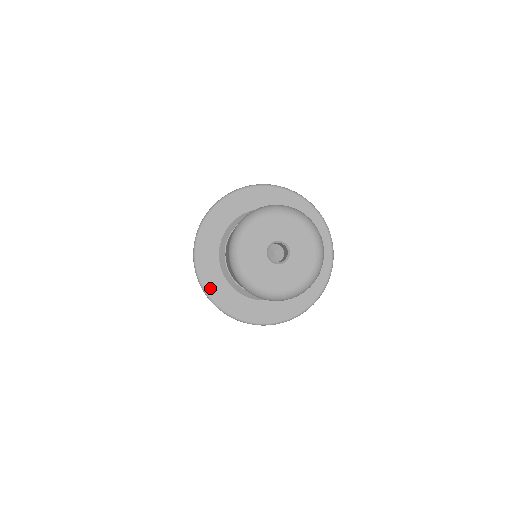
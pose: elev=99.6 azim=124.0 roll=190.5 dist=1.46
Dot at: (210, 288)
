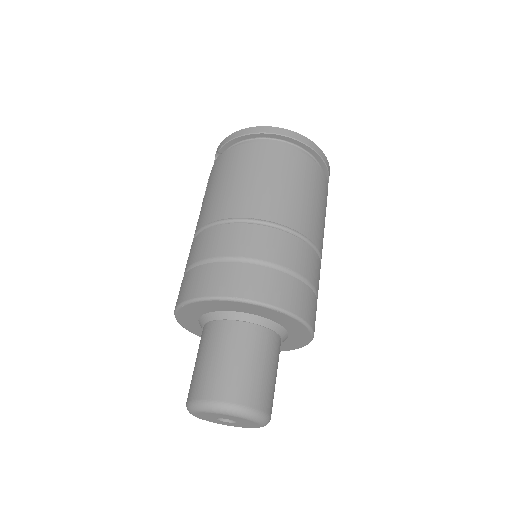
Dot at: (181, 314)
